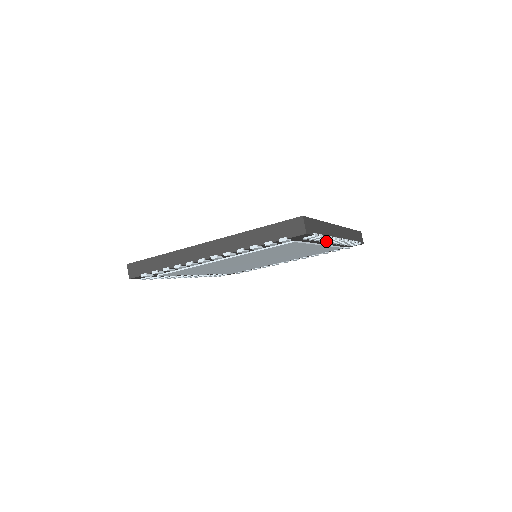
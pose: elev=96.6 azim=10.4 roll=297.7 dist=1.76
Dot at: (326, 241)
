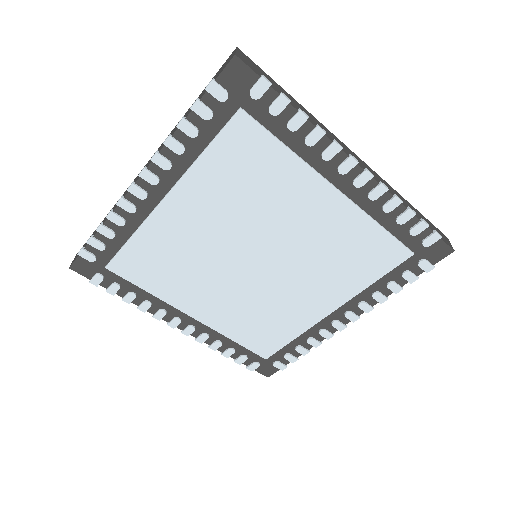
Dot at: (323, 151)
